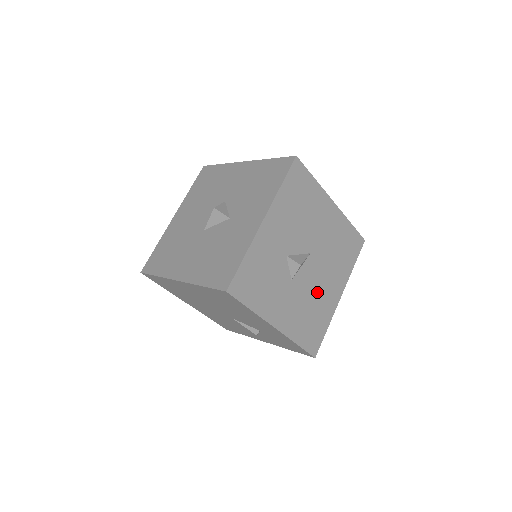
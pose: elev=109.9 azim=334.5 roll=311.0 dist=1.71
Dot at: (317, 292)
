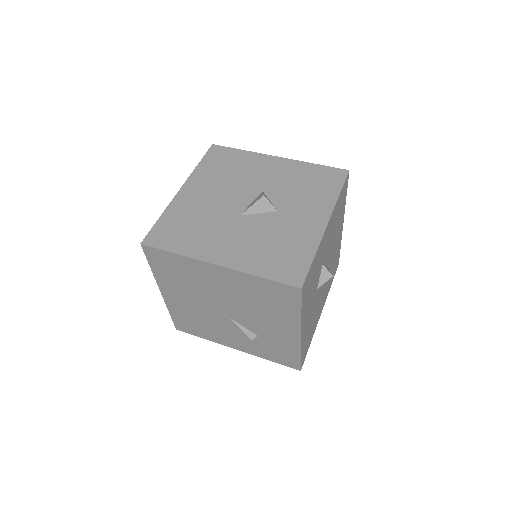
Dot at: (318, 305)
